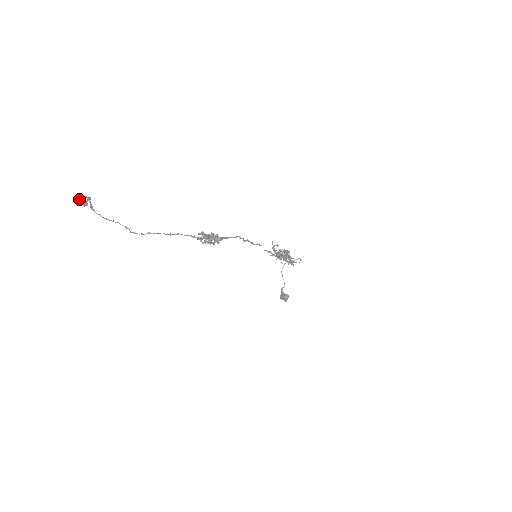
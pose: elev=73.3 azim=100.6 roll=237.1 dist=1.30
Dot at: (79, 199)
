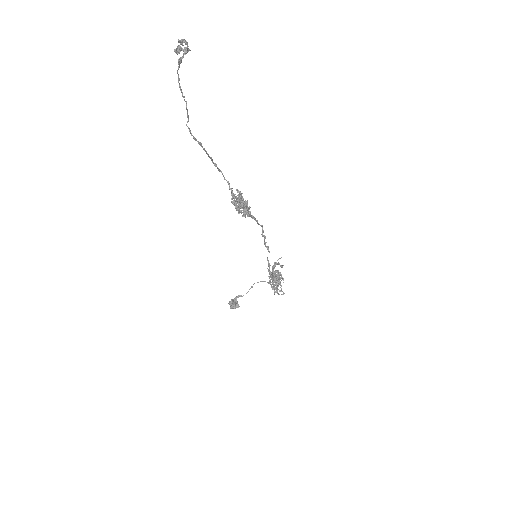
Dot at: (178, 39)
